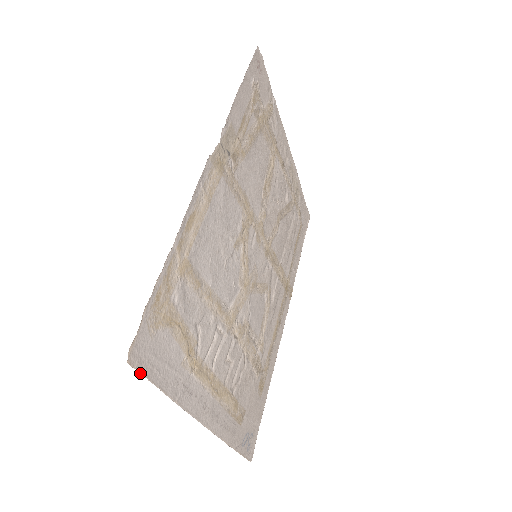
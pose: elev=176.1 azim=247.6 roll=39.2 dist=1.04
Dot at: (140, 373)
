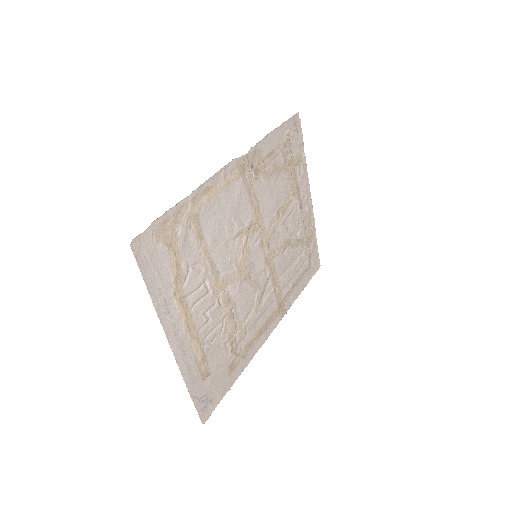
Dot at: (136, 260)
